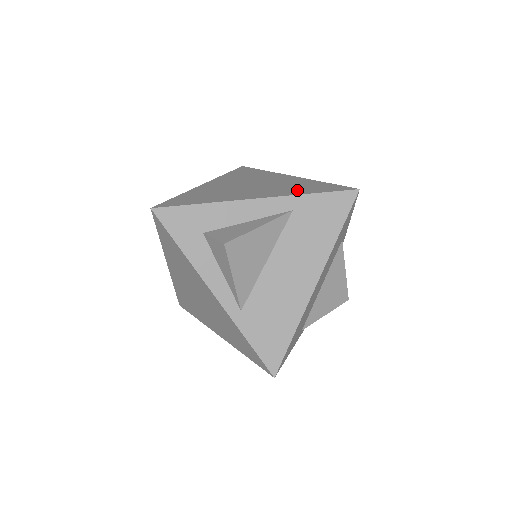
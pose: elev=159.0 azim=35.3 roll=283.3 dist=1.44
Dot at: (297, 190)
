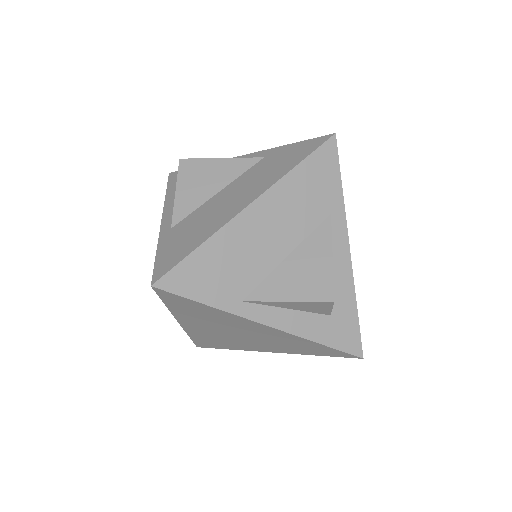
Dot at: occluded
